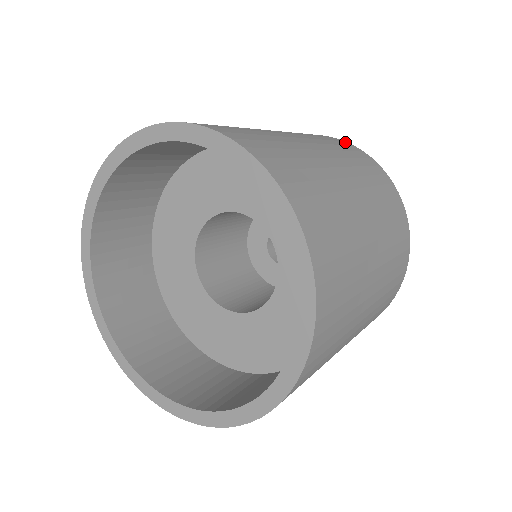
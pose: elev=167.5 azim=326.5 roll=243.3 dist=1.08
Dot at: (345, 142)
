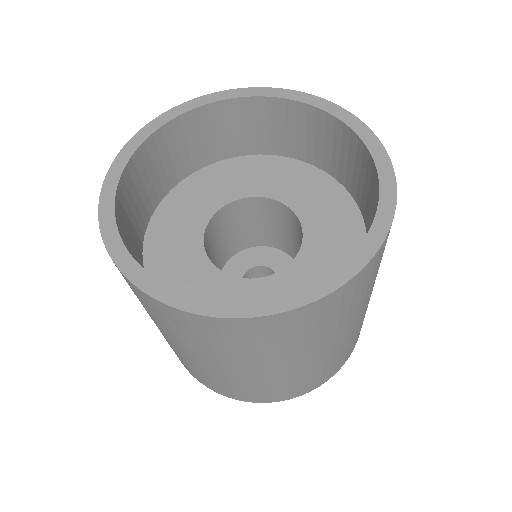
Dot at: occluded
